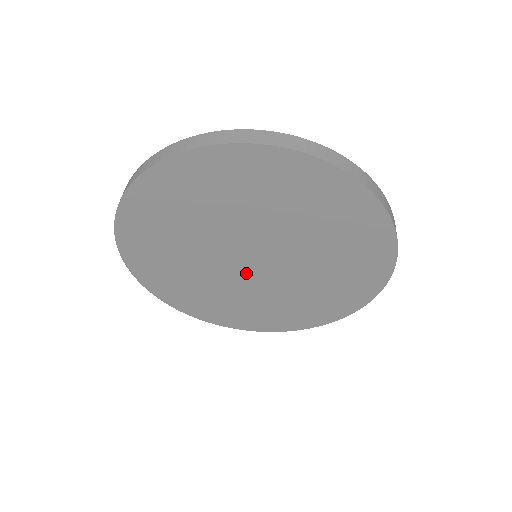
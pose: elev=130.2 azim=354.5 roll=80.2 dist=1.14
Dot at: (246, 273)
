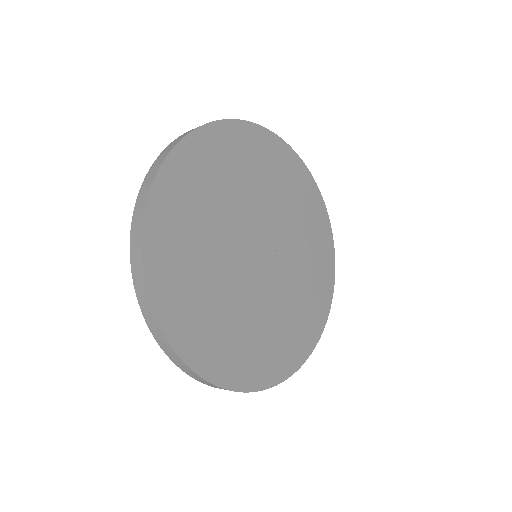
Dot at: (244, 261)
